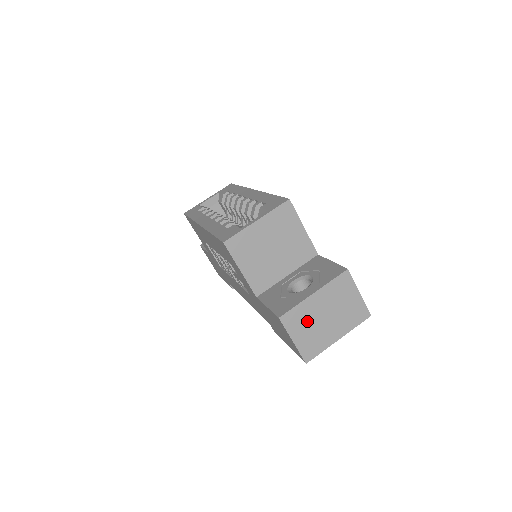
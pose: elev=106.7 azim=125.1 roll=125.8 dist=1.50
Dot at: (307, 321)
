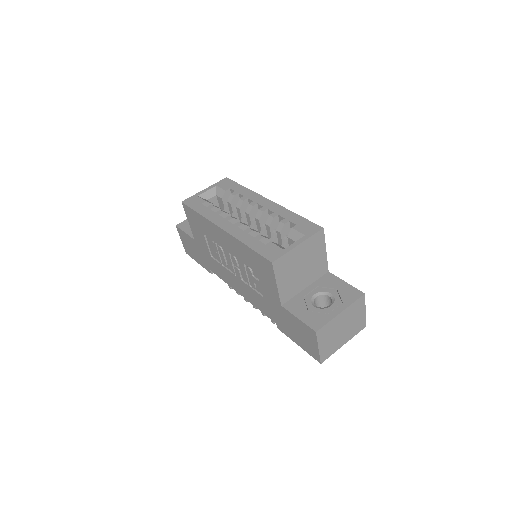
Dot at: (331, 333)
